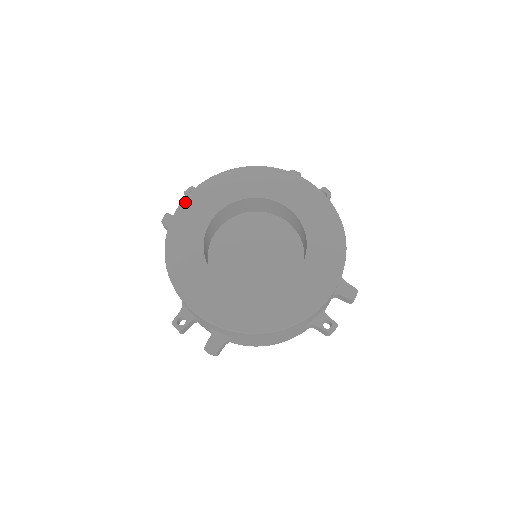
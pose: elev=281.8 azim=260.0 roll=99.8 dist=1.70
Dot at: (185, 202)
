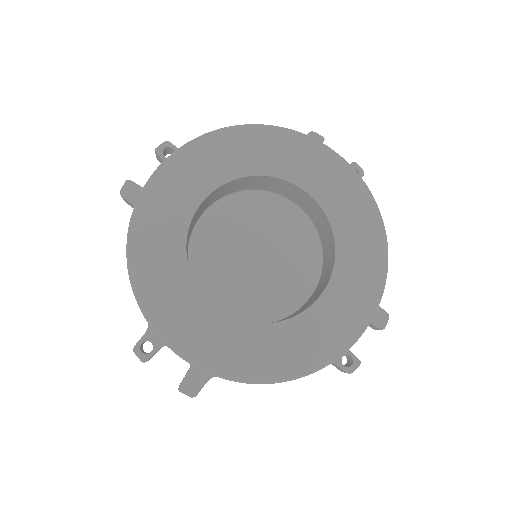
Dot at: (160, 172)
